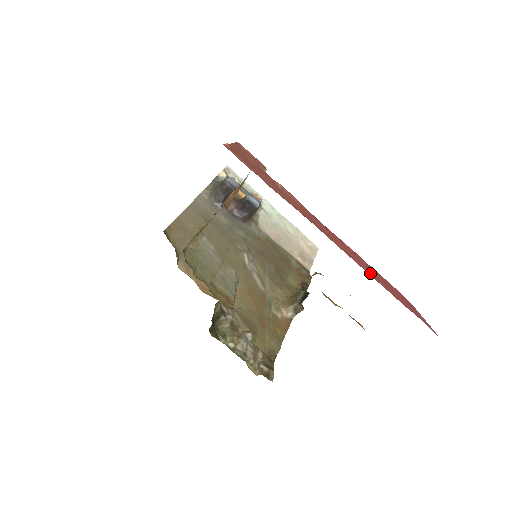
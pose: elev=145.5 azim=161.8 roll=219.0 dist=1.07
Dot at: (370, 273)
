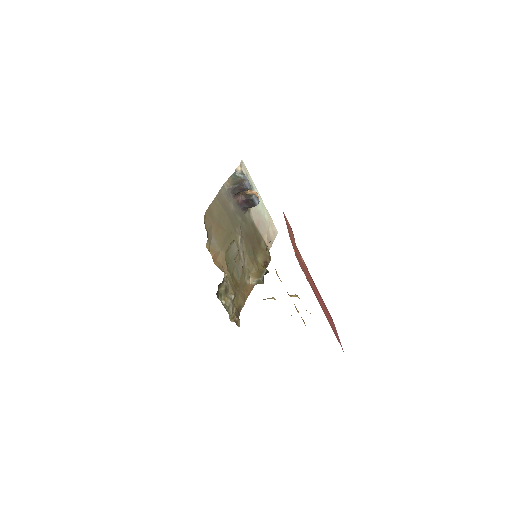
Dot at: (328, 320)
